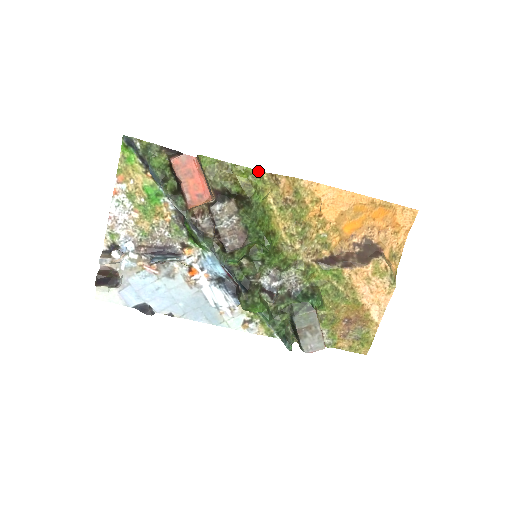
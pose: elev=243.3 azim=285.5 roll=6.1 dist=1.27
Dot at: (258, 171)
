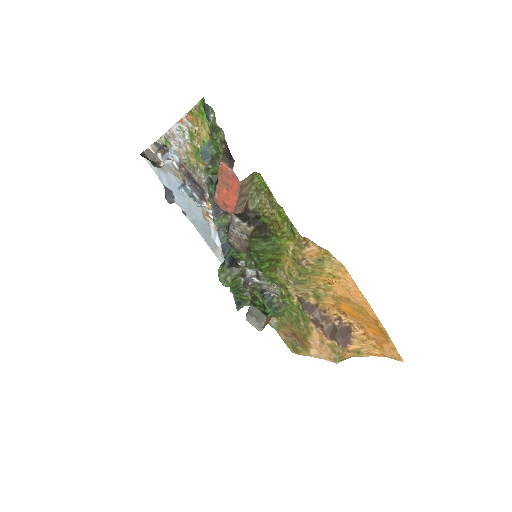
Dot at: (294, 227)
